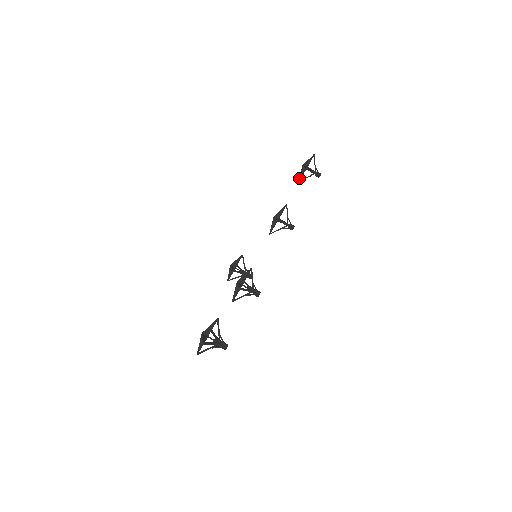
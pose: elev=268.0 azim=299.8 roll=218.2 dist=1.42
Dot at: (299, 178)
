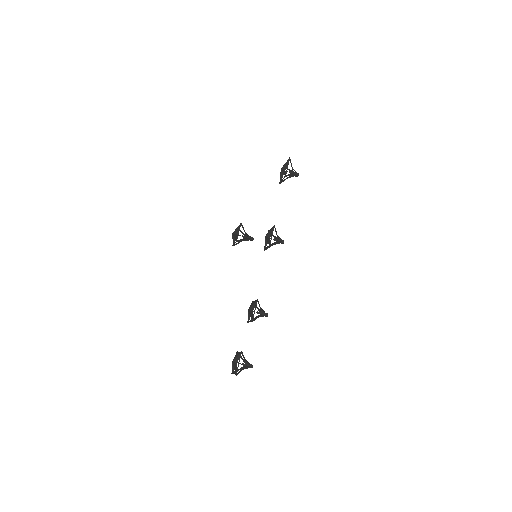
Dot at: (280, 181)
